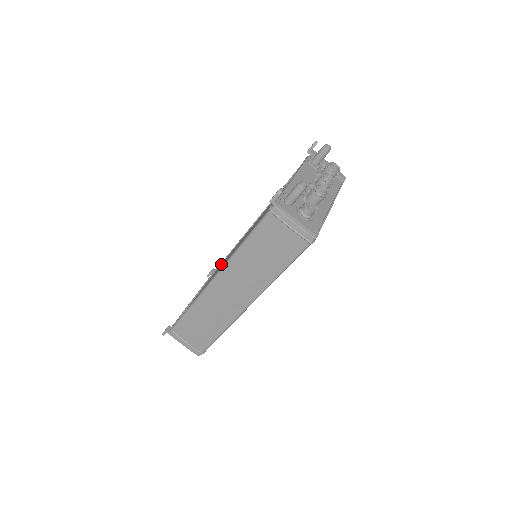
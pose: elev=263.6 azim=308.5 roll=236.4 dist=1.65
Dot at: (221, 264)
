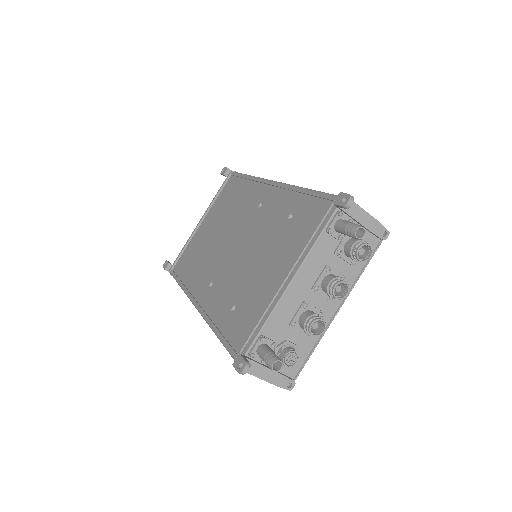
Dot at: (229, 197)
